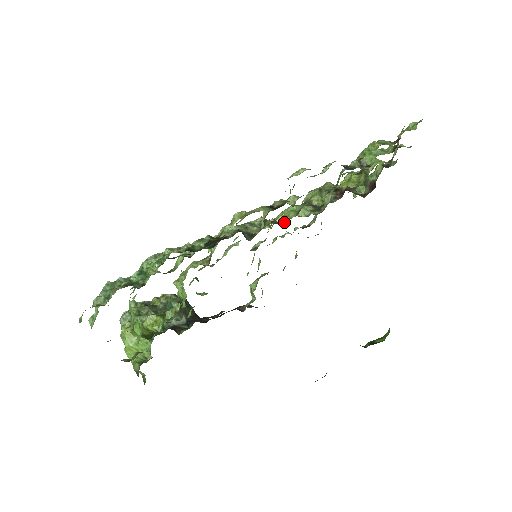
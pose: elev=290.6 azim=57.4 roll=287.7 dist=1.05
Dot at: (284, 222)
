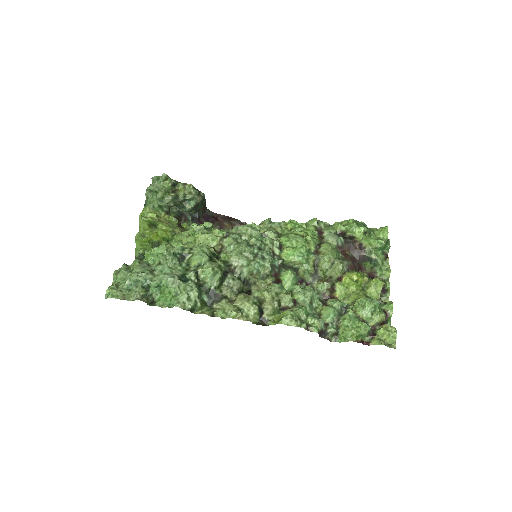
Dot at: (288, 264)
